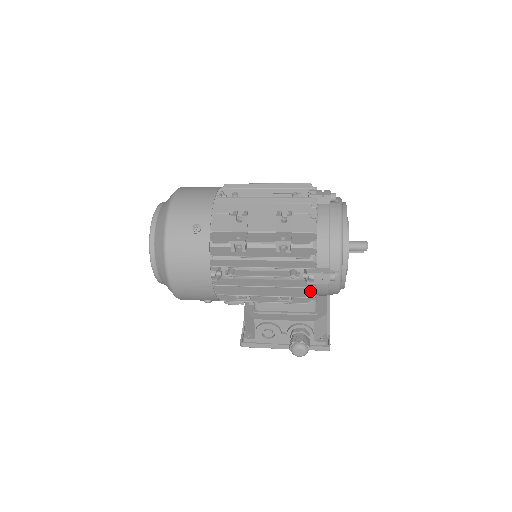
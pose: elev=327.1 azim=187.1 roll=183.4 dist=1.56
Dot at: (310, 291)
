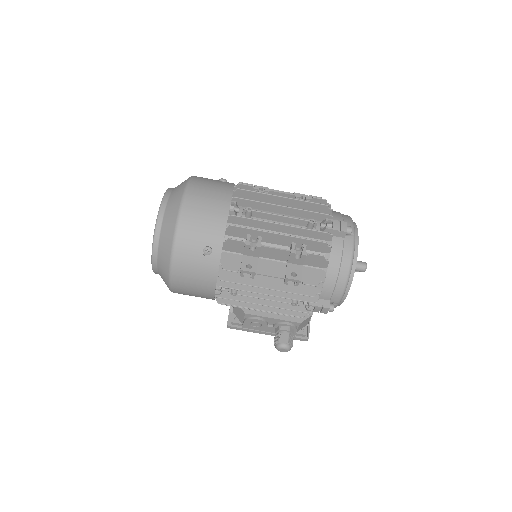
Dot at: occluded
